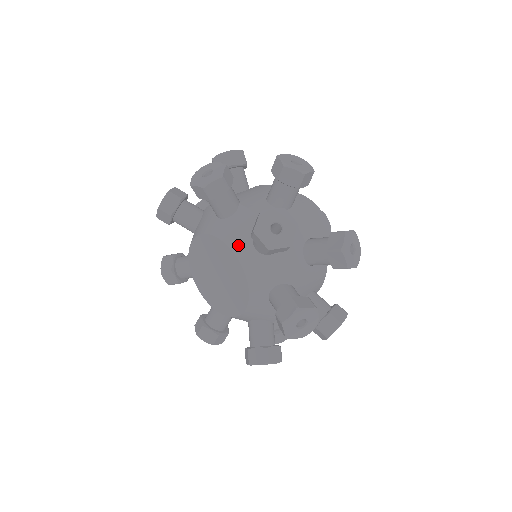
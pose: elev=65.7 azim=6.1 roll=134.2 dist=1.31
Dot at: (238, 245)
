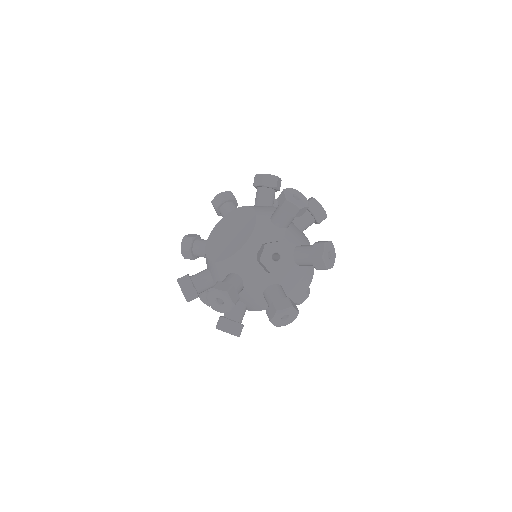
Dot at: (261, 212)
